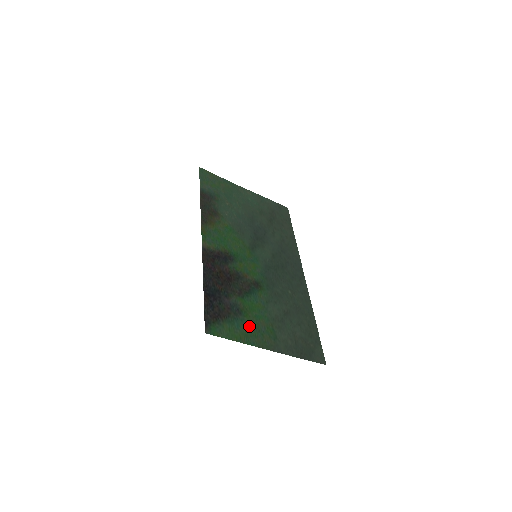
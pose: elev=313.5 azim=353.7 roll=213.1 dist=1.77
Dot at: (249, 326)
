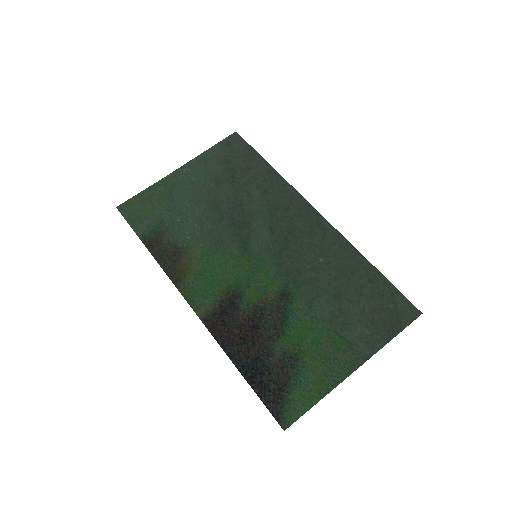
Dot at: (316, 365)
